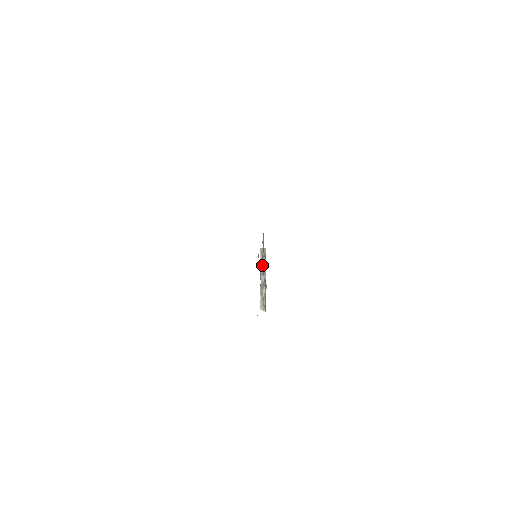
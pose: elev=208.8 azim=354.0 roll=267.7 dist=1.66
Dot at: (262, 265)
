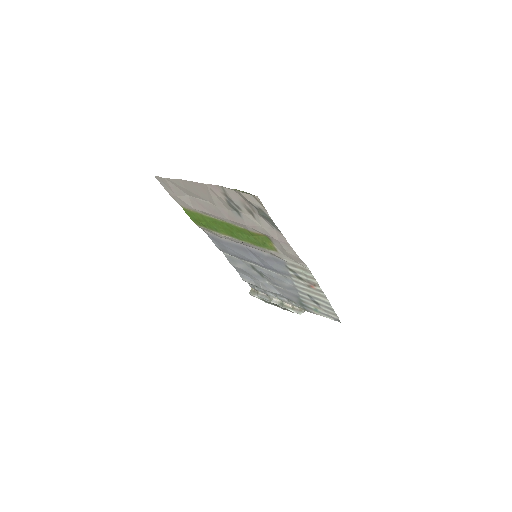
Dot at: (264, 298)
